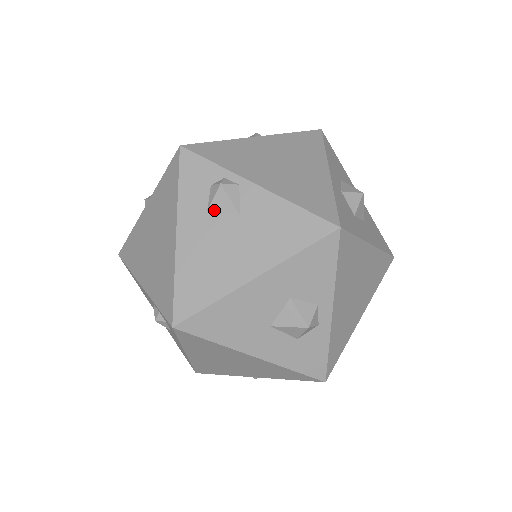
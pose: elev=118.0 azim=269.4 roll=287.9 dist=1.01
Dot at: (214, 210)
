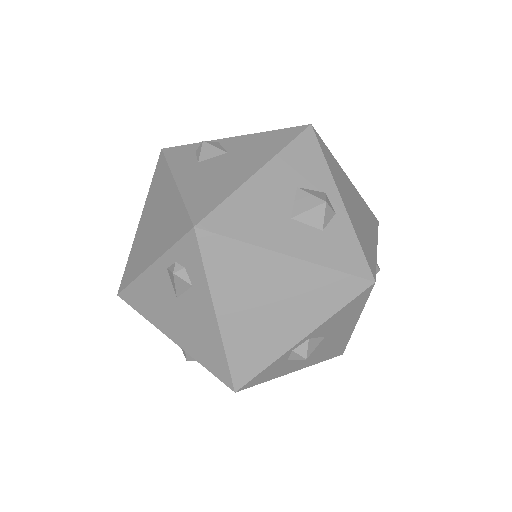
Dot at: (204, 159)
